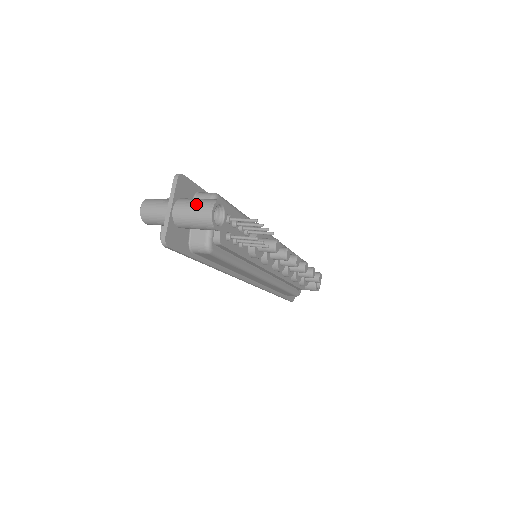
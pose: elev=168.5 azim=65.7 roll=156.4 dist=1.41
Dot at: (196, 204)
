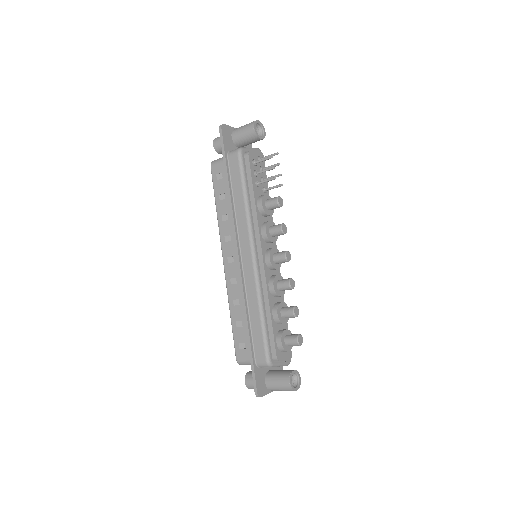
Dot at: occluded
